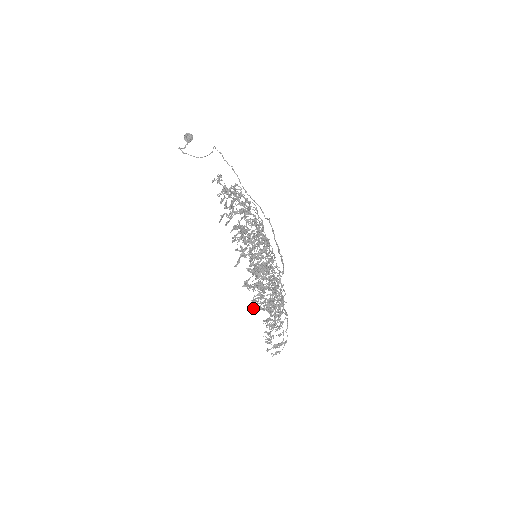
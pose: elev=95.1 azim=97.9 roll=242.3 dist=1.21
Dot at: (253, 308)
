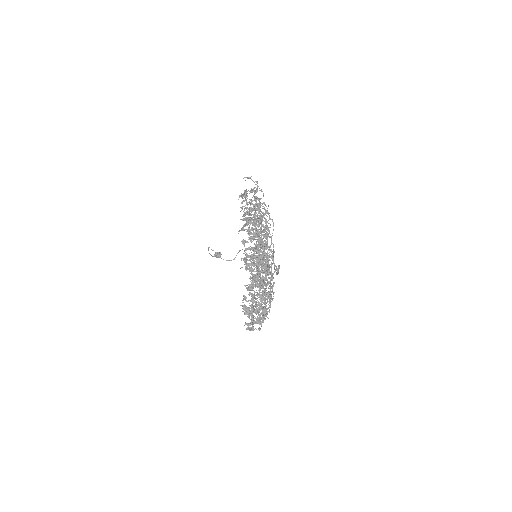
Dot at: occluded
